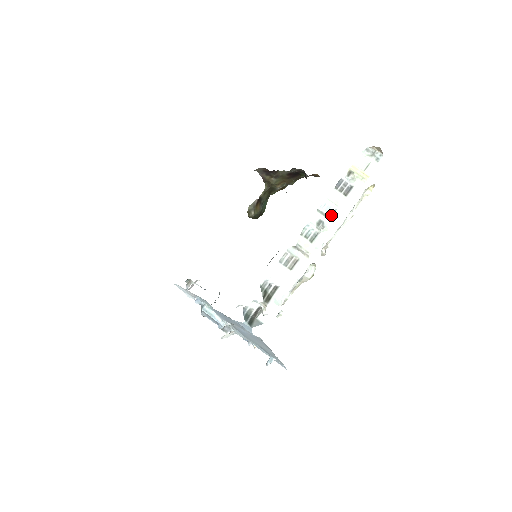
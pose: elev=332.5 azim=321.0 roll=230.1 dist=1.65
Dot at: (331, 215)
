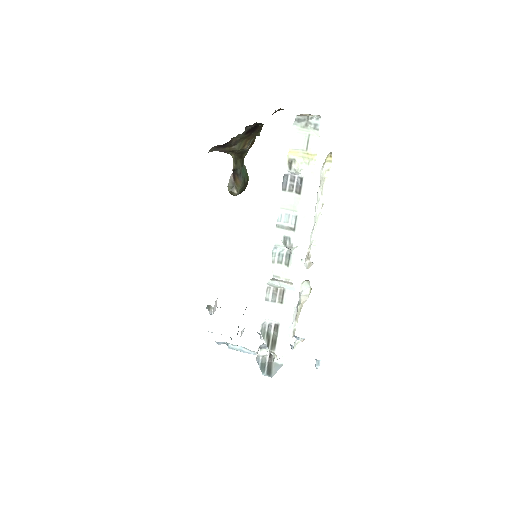
Dot at: (294, 225)
